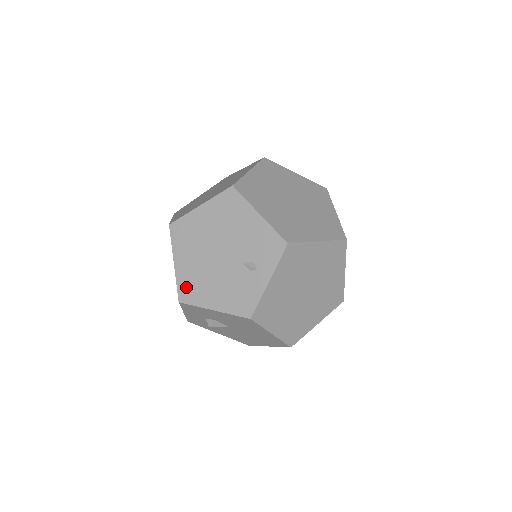
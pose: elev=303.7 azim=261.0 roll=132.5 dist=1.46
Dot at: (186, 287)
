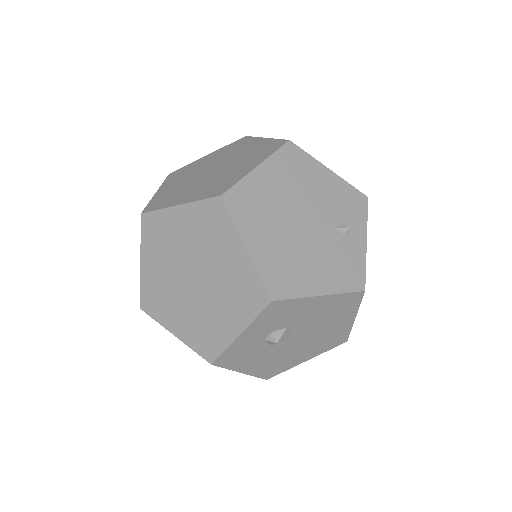
Dot at: (275, 276)
